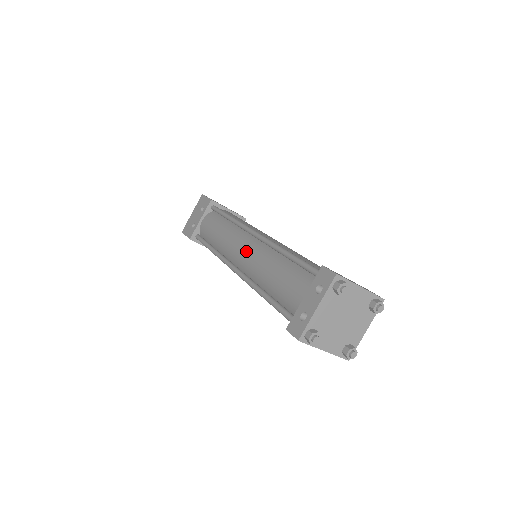
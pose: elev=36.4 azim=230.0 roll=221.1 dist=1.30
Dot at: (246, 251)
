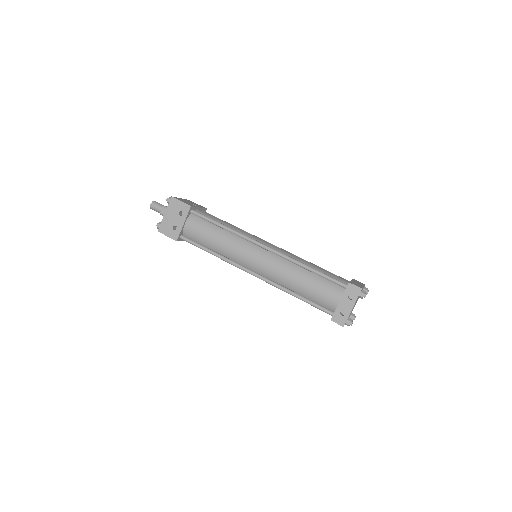
Dot at: (264, 262)
